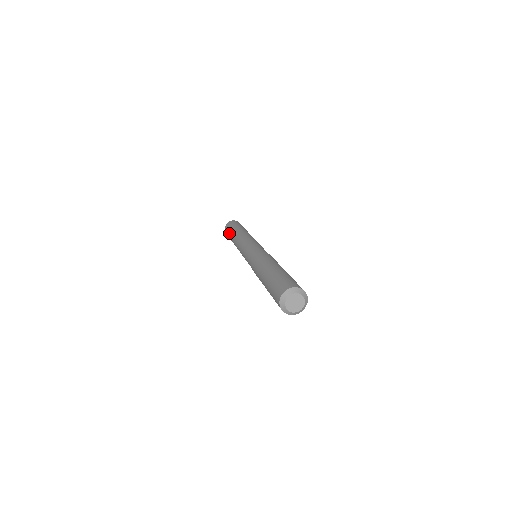
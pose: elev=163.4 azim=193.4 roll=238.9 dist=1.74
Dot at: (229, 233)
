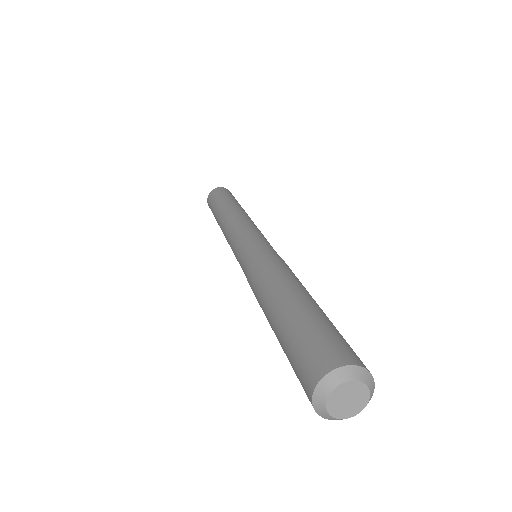
Dot at: (222, 198)
